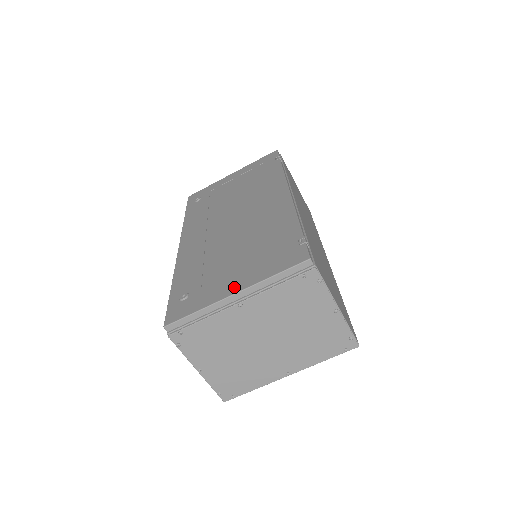
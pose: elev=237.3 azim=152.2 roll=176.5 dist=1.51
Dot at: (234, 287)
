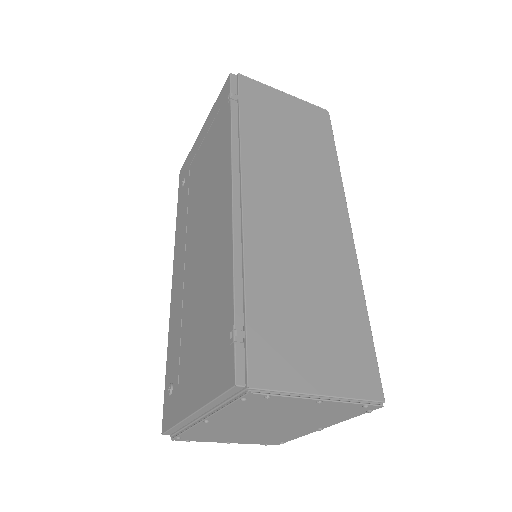
Dot at: (192, 400)
